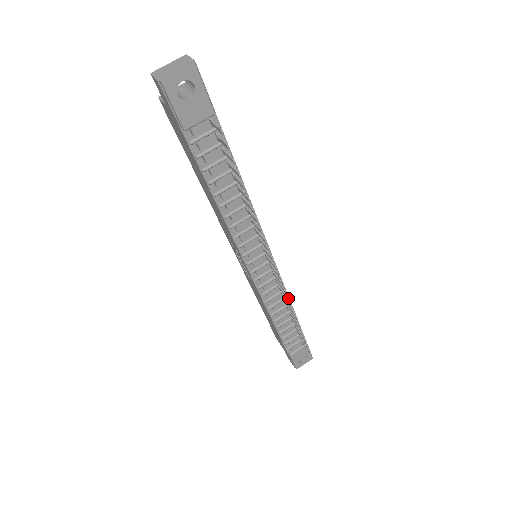
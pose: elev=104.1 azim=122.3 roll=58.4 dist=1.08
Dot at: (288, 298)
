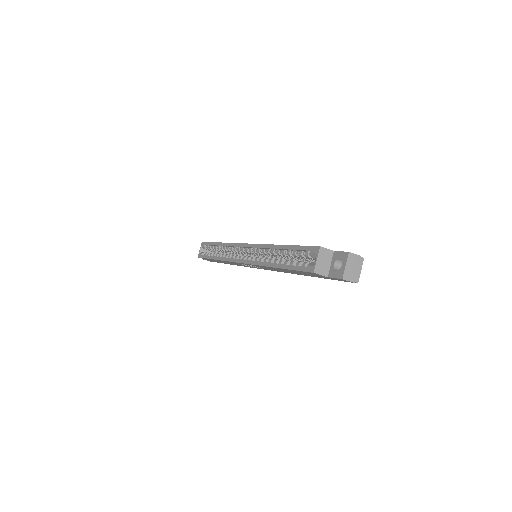
Dot at: occluded
